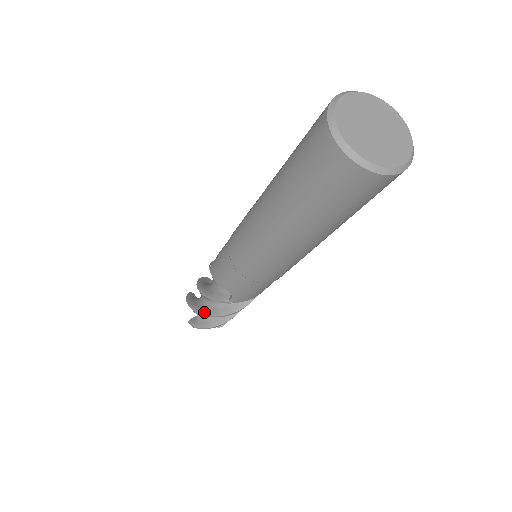
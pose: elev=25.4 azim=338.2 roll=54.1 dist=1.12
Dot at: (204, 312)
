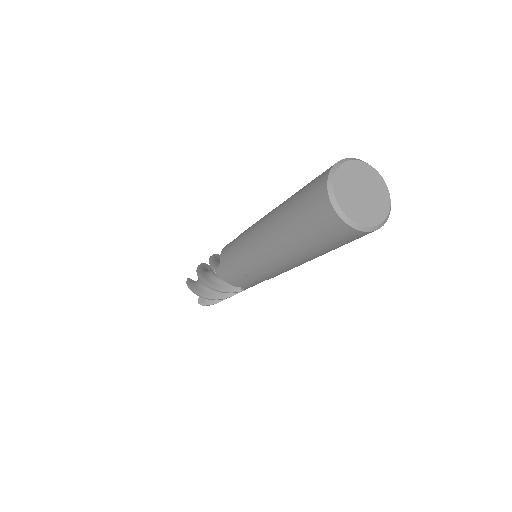
Dot at: (216, 298)
